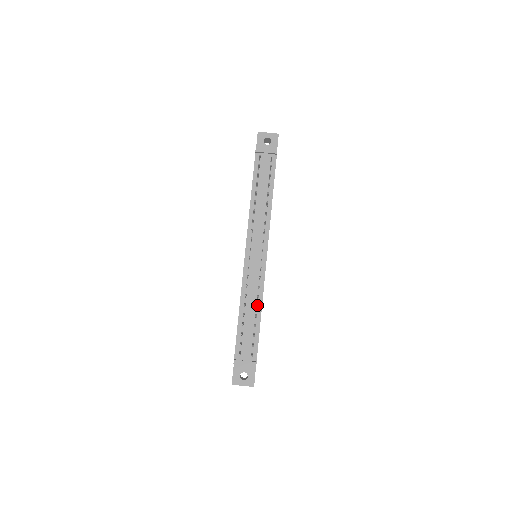
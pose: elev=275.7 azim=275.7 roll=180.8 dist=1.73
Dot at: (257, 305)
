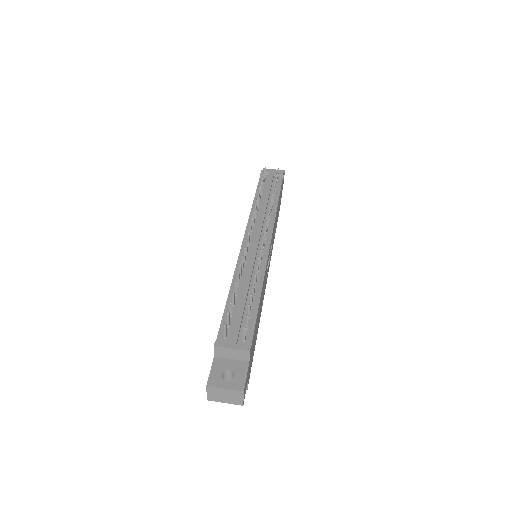
Dot at: (255, 286)
